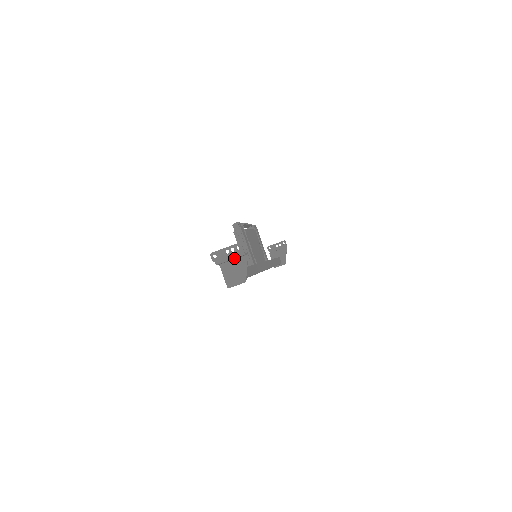
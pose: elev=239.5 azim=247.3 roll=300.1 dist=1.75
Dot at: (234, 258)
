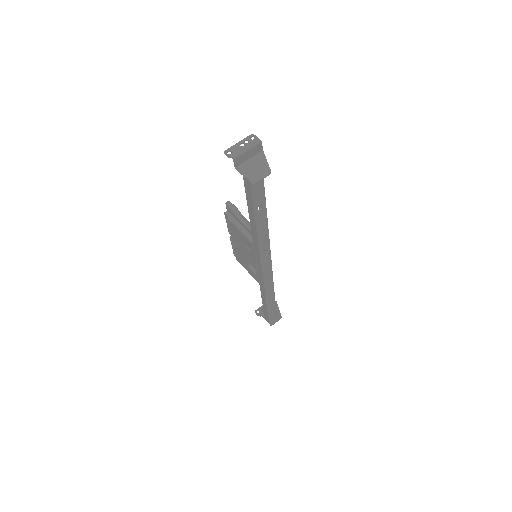
Dot at: (251, 148)
